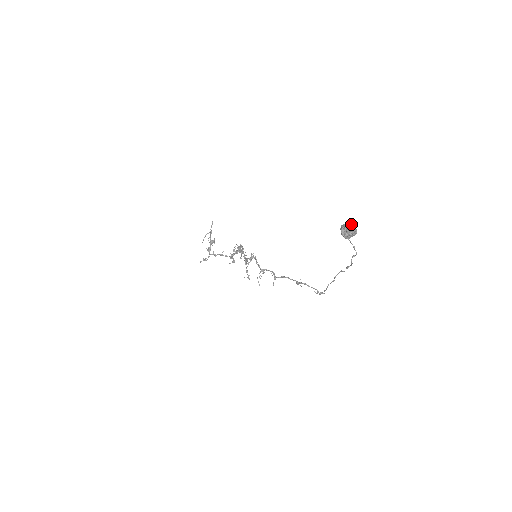
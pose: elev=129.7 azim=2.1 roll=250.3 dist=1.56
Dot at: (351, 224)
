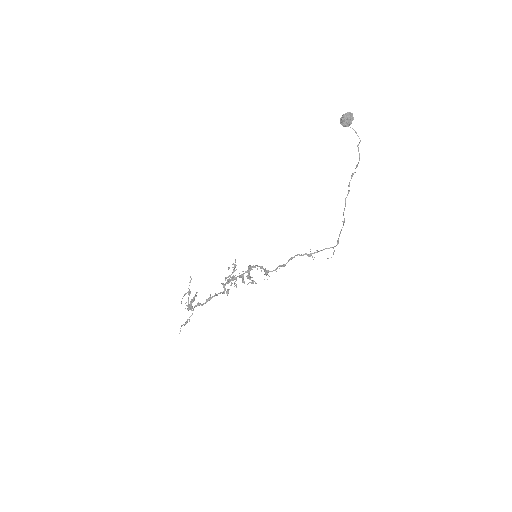
Dot at: (347, 113)
